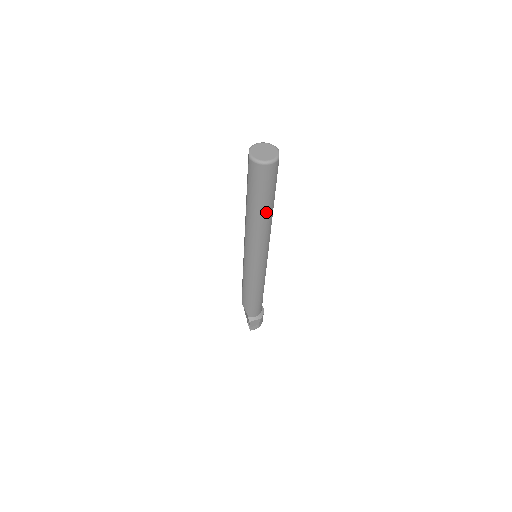
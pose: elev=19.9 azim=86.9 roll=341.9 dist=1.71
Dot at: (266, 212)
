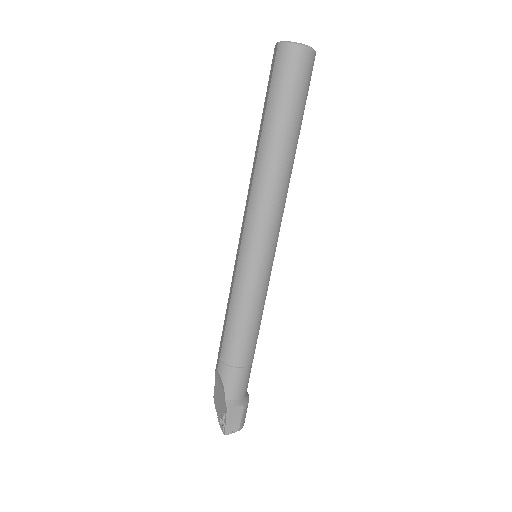
Dot at: (289, 143)
